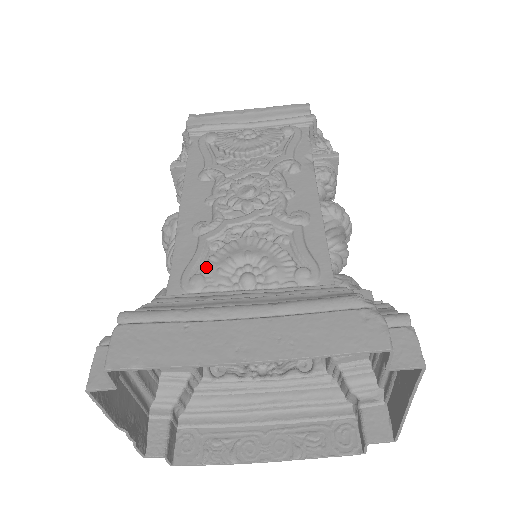
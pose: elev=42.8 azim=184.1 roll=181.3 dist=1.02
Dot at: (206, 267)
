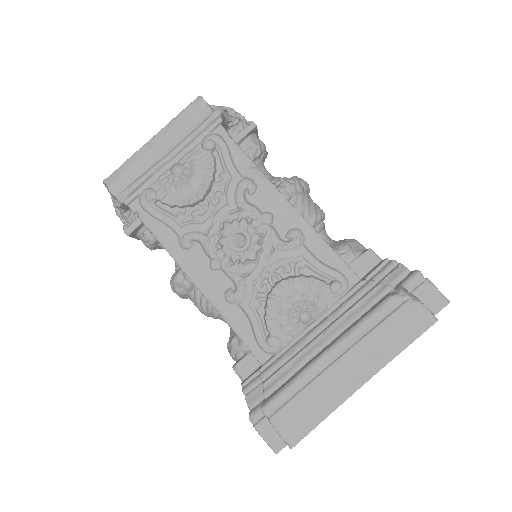
Dot at: (271, 329)
